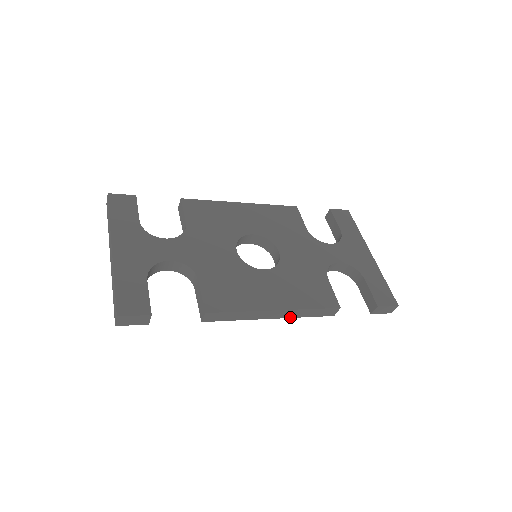
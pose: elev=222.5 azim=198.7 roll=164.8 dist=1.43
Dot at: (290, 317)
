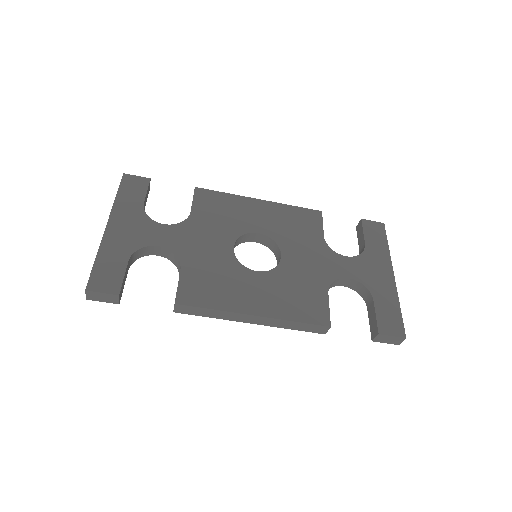
Dot at: (272, 326)
